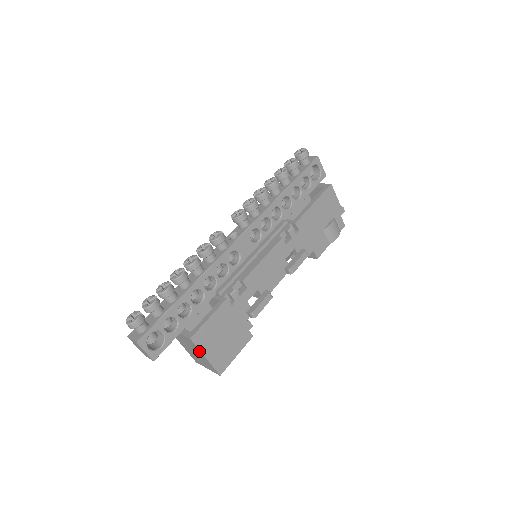
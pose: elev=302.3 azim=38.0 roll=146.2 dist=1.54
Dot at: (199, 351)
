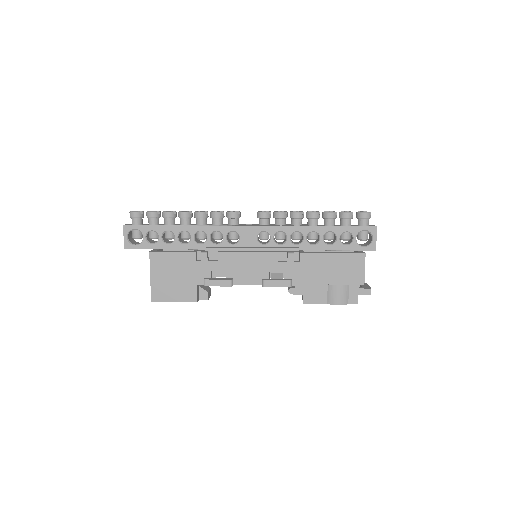
Dot at: (151, 268)
